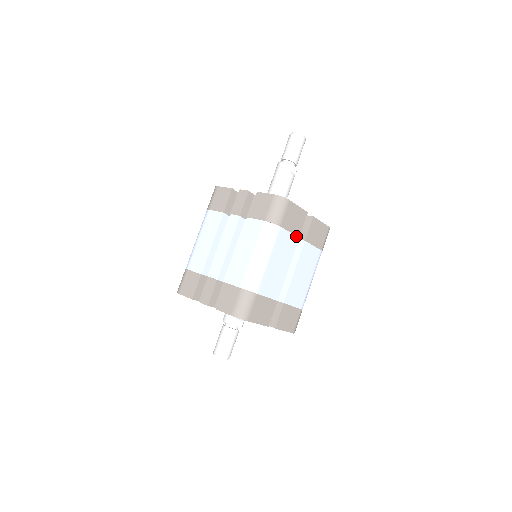
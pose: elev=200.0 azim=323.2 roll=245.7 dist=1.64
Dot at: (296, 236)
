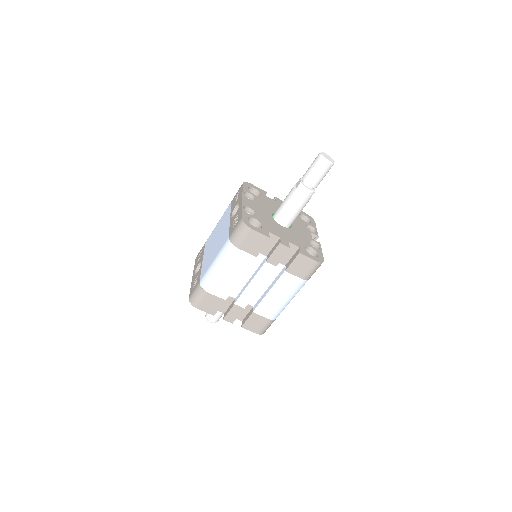
Dot at: occluded
